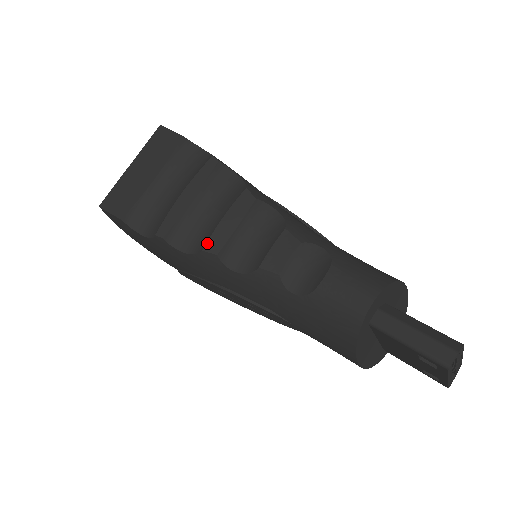
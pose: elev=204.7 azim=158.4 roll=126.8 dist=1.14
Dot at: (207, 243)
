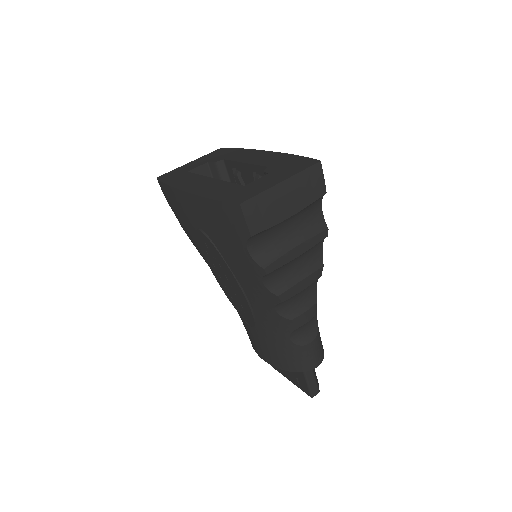
Dot at: (284, 293)
